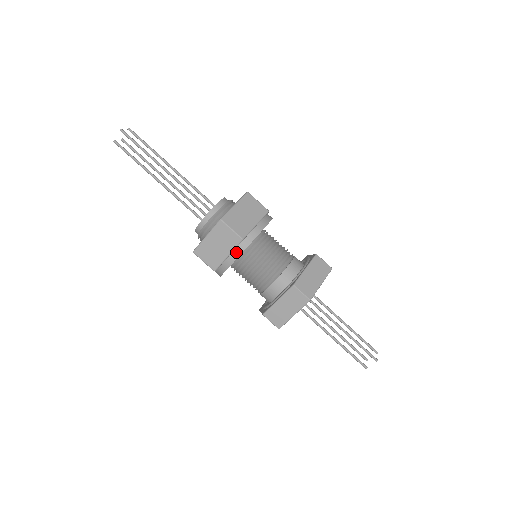
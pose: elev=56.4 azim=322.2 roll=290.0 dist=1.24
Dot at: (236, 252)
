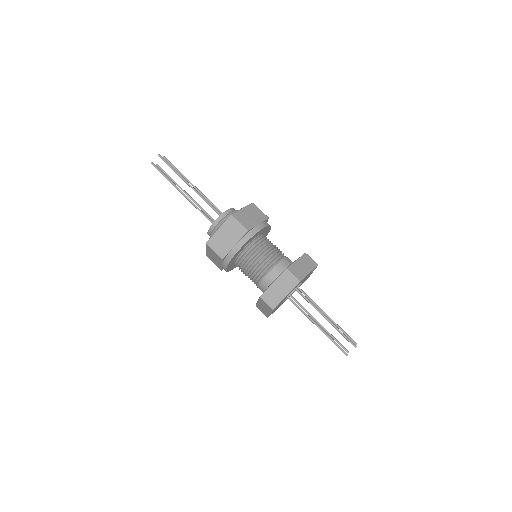
Dot at: (241, 242)
